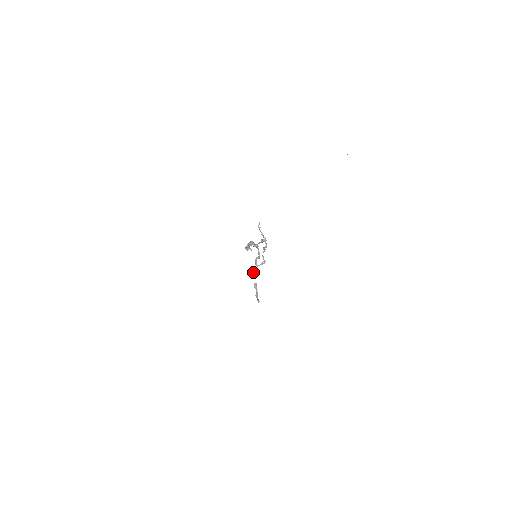
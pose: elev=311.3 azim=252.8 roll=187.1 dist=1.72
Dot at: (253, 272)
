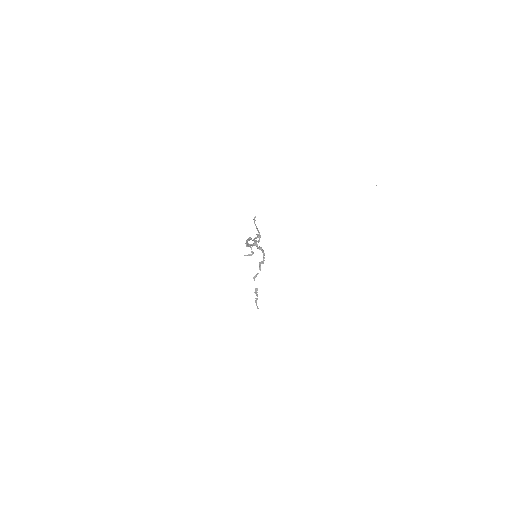
Dot at: (256, 276)
